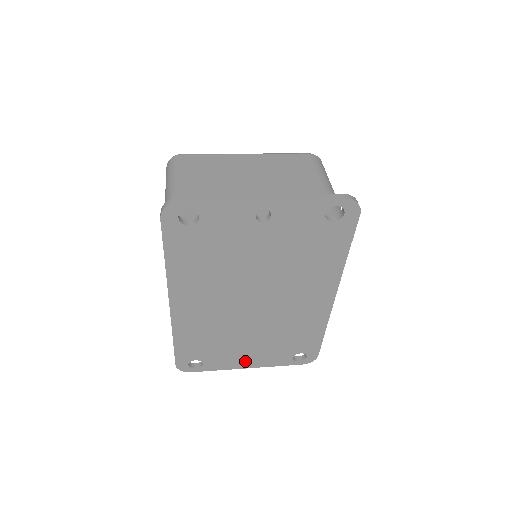
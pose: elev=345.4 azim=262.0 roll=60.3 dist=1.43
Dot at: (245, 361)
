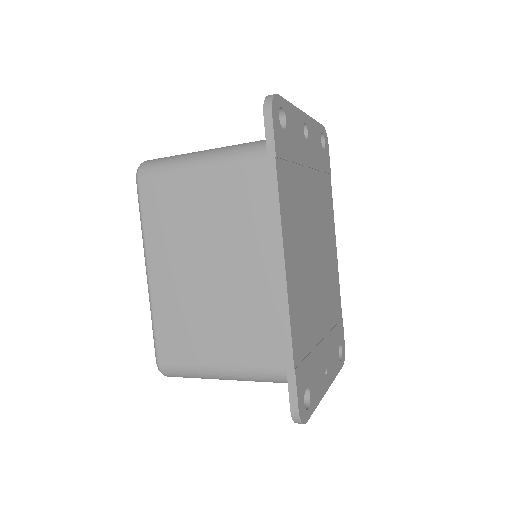
Dot at: (325, 375)
